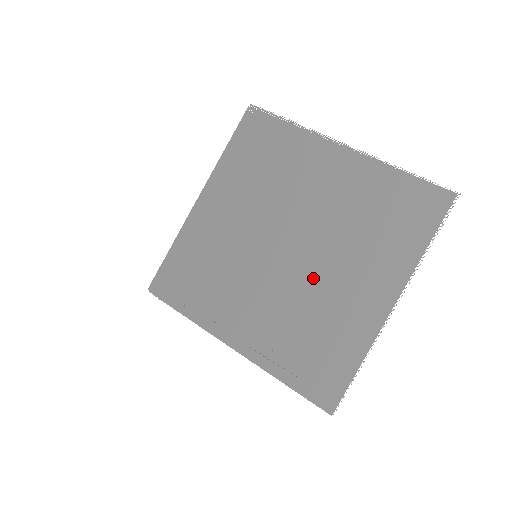
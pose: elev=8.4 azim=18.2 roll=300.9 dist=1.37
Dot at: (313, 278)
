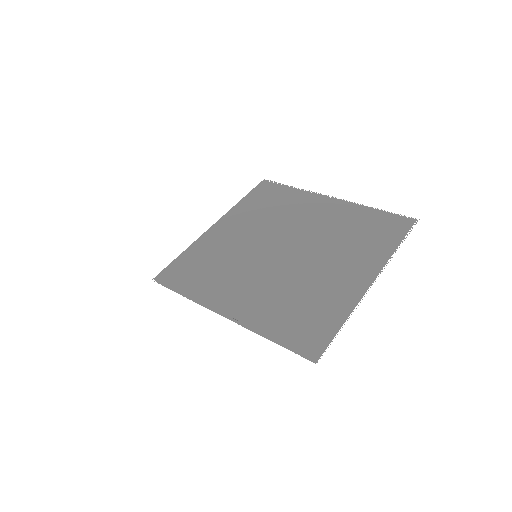
Dot at: (304, 267)
